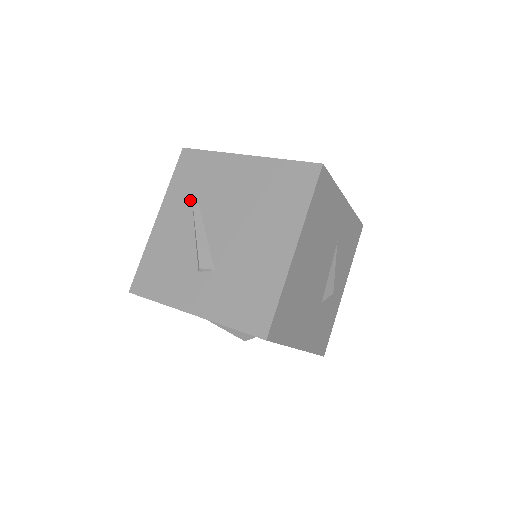
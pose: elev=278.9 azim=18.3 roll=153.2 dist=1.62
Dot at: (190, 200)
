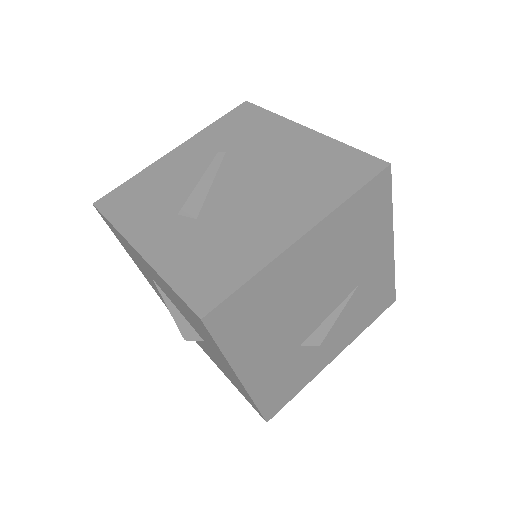
Dot at: (219, 146)
